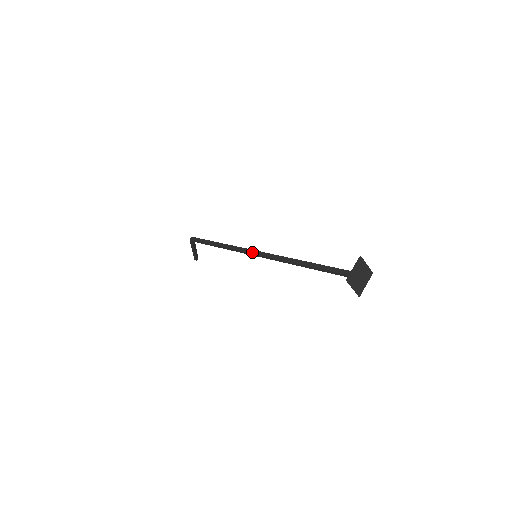
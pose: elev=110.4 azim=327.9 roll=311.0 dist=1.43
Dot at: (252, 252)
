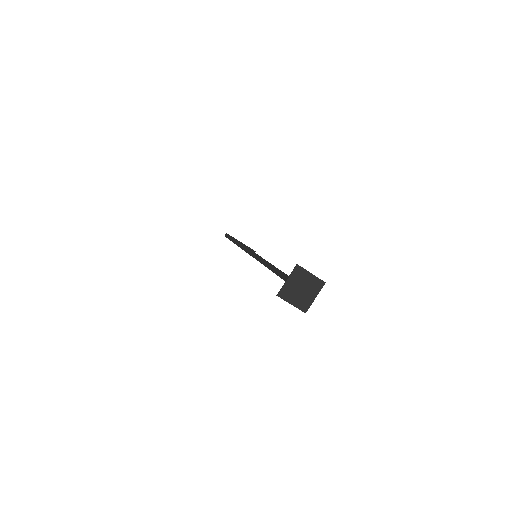
Dot at: (249, 252)
